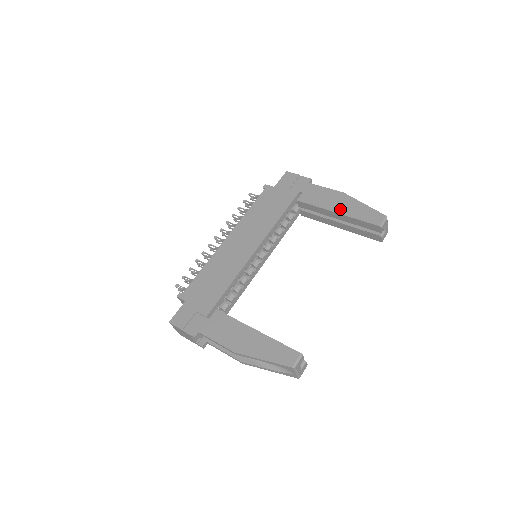
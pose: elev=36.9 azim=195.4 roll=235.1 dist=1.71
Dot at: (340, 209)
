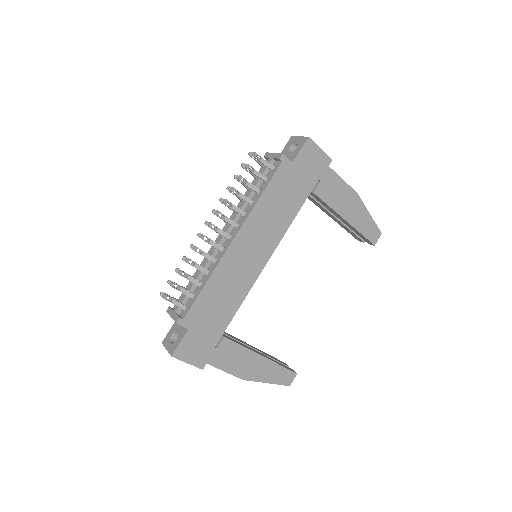
Dot at: (350, 217)
